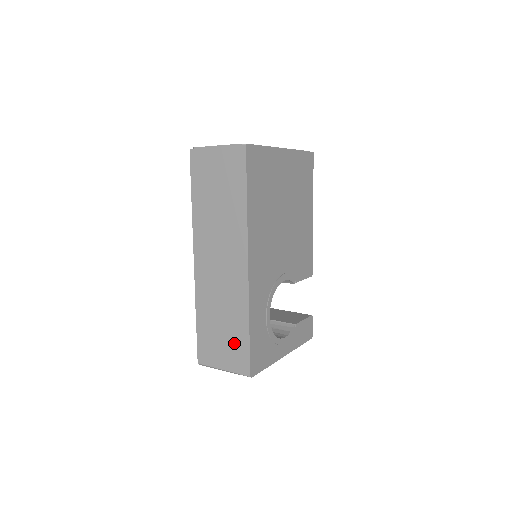
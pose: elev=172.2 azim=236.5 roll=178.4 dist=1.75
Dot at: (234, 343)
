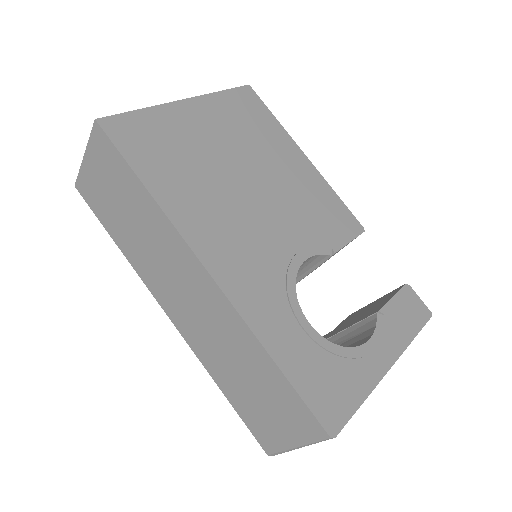
Dot at: (276, 397)
